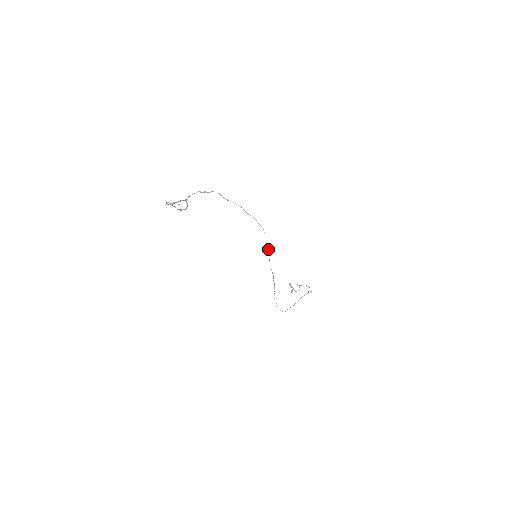
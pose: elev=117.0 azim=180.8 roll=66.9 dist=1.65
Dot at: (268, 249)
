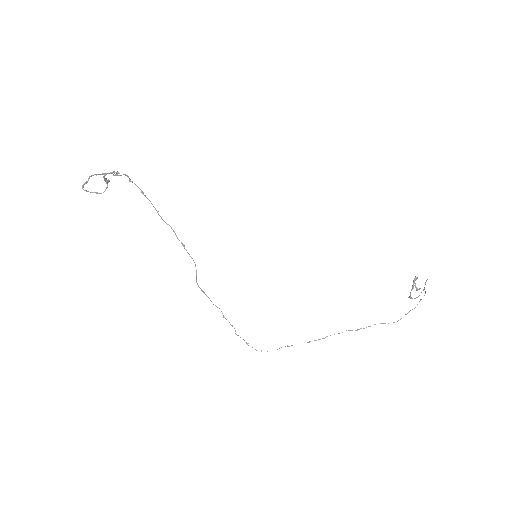
Dot at: (196, 279)
